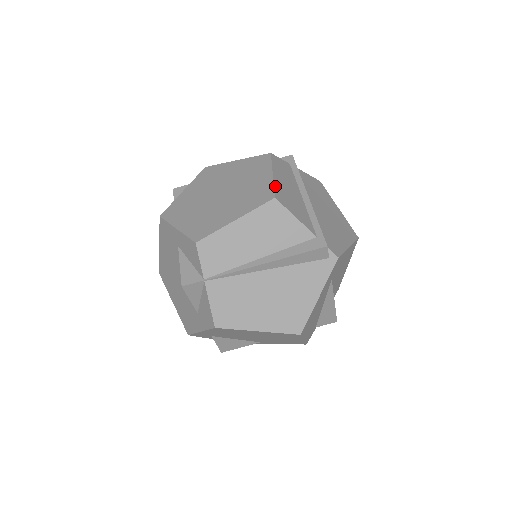
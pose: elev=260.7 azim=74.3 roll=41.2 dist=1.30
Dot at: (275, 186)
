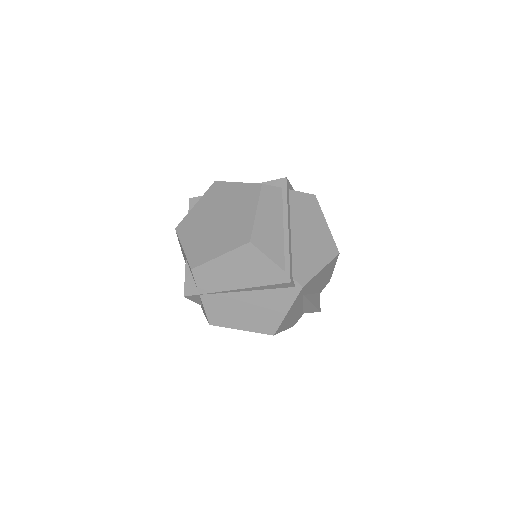
Dot at: (254, 227)
